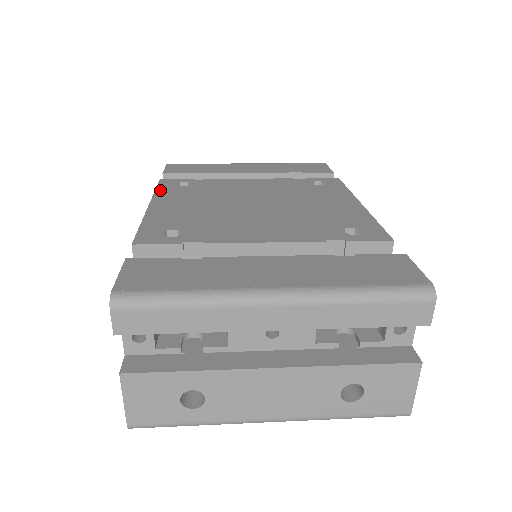
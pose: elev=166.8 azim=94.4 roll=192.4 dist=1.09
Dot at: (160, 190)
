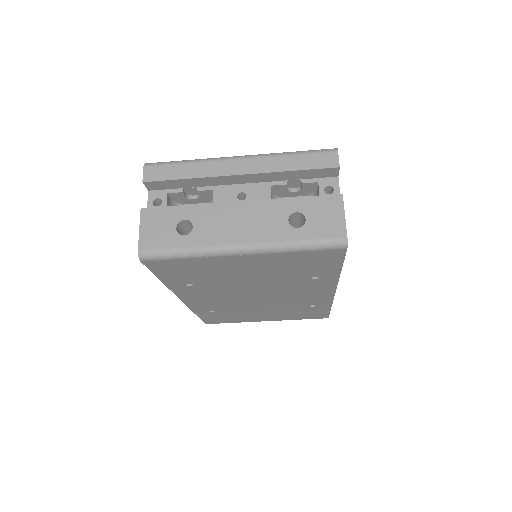
Dot at: occluded
